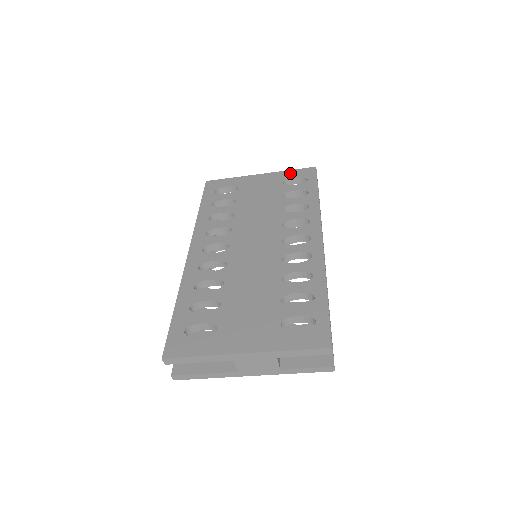
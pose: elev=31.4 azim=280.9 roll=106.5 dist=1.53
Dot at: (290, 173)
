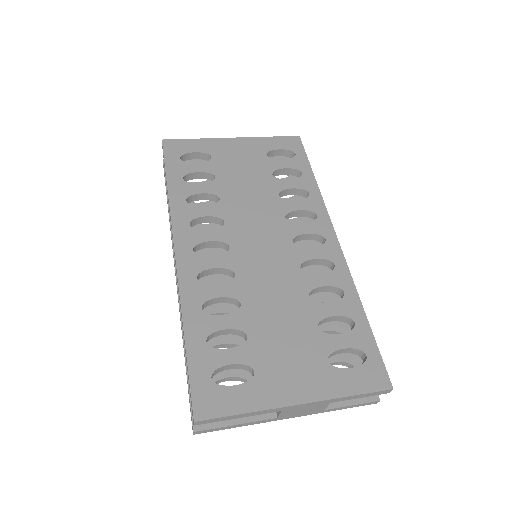
Dot at: (271, 141)
